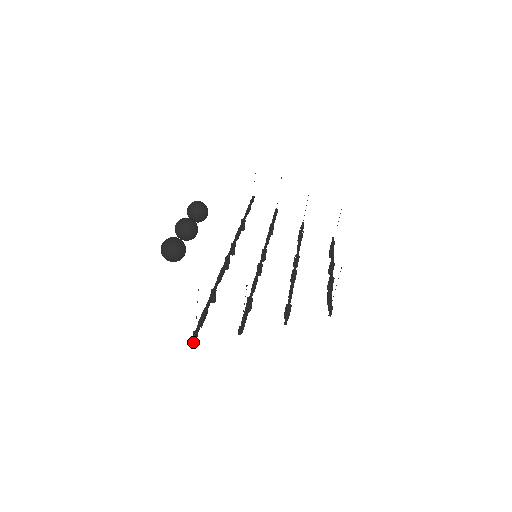
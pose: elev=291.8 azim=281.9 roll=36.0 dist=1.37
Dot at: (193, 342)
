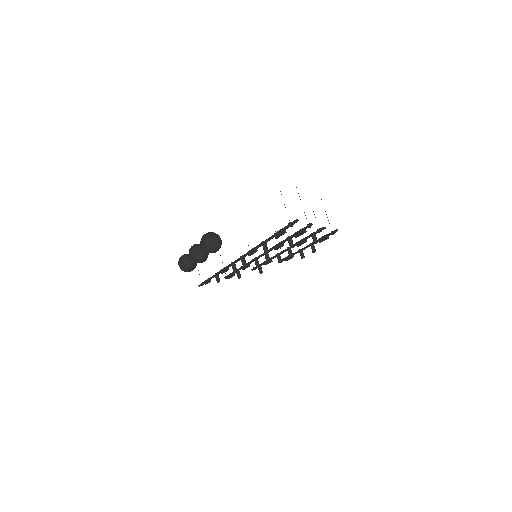
Dot at: (296, 220)
